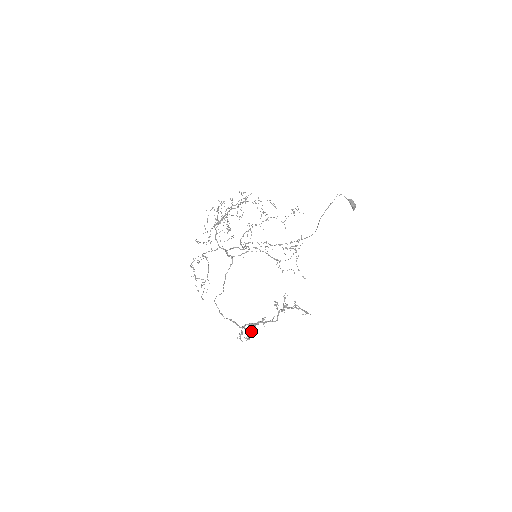
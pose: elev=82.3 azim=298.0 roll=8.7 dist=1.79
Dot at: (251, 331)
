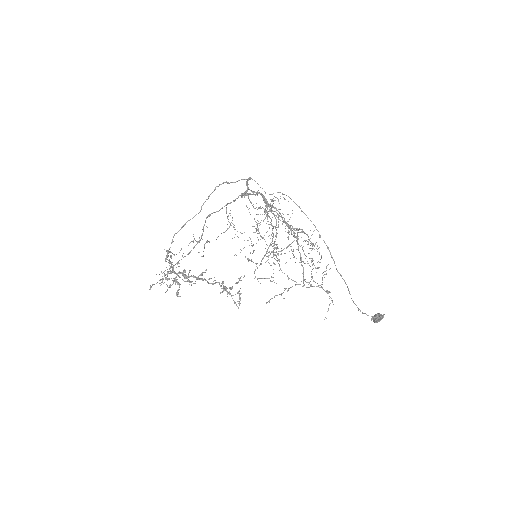
Dot at: occluded
